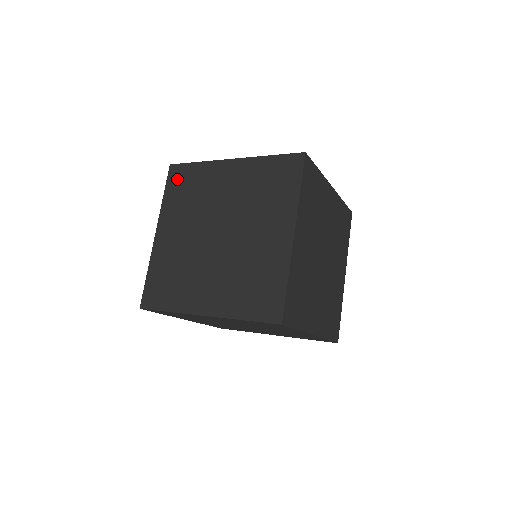
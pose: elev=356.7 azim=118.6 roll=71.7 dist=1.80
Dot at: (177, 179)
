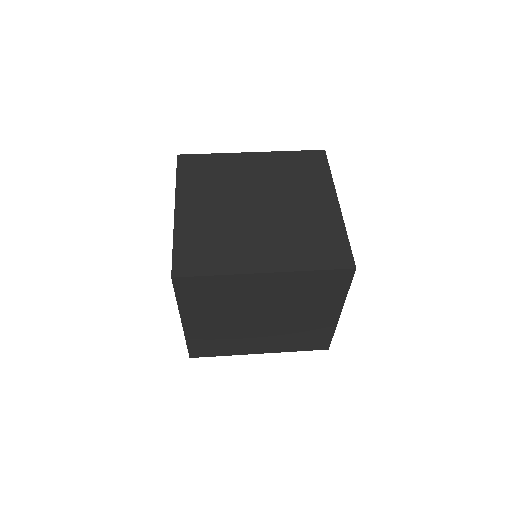
Dot at: (191, 289)
